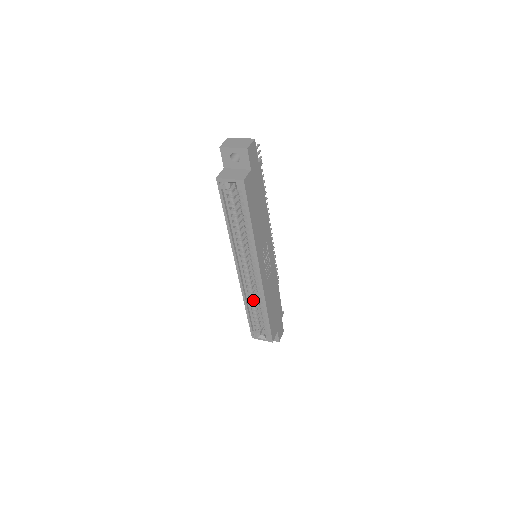
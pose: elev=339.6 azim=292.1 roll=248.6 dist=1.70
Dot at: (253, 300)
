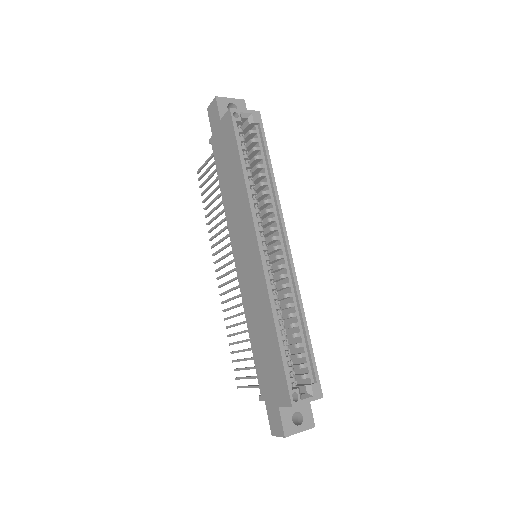
Dot at: (280, 313)
